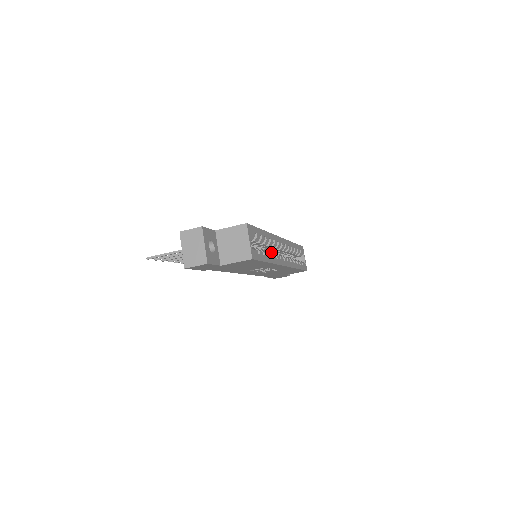
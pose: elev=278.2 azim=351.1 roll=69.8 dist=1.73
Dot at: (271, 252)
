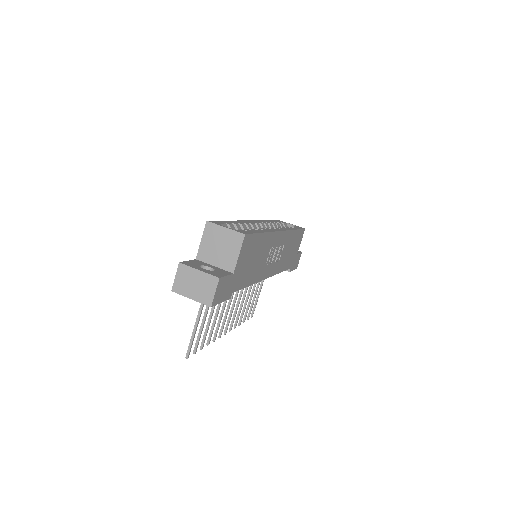
Dot at: occluded
